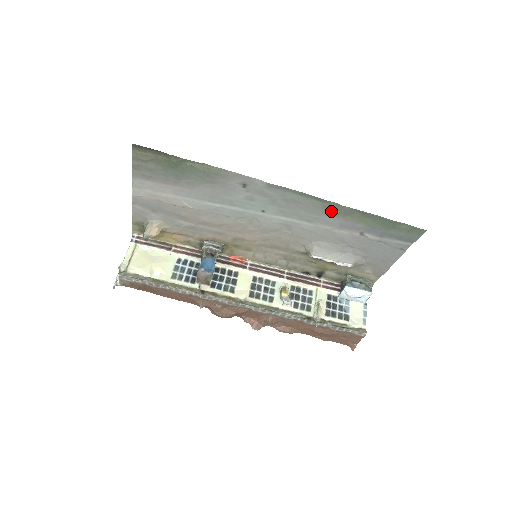
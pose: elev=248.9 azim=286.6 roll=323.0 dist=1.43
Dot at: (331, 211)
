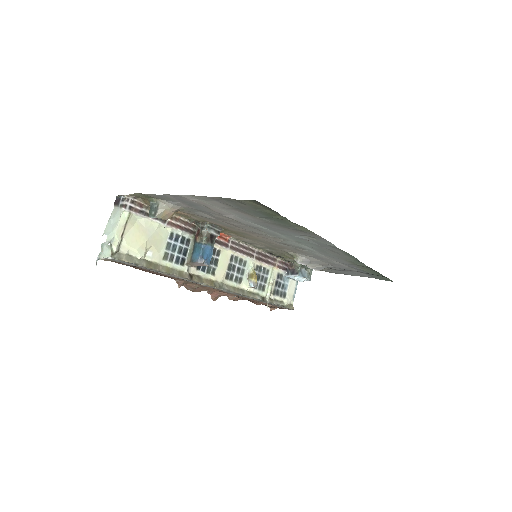
Dot at: (353, 262)
